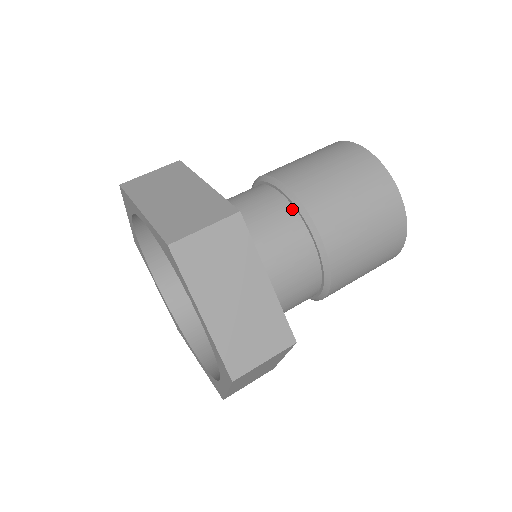
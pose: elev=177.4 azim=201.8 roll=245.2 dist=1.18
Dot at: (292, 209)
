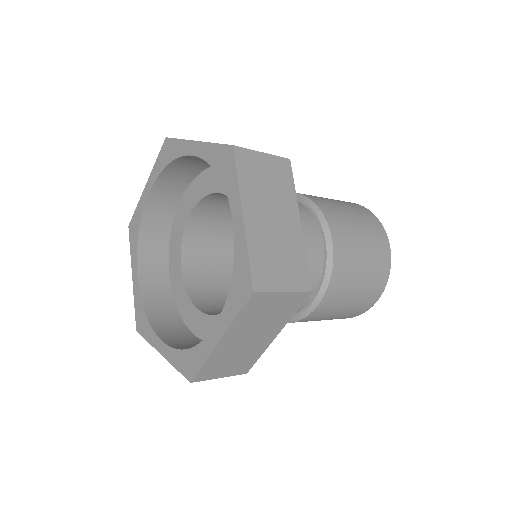
Dot at: (321, 270)
